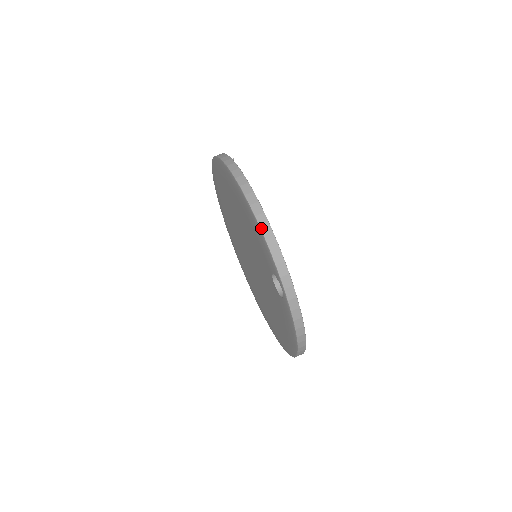
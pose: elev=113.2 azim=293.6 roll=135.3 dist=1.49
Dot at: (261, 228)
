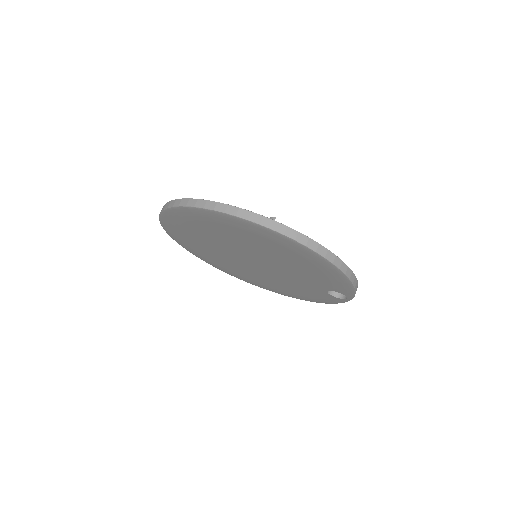
Dot at: (353, 283)
